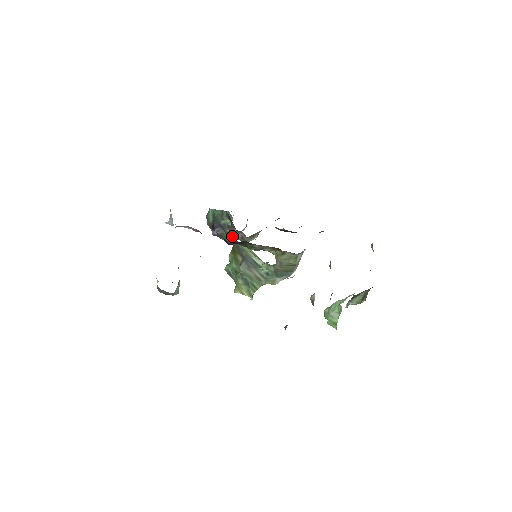
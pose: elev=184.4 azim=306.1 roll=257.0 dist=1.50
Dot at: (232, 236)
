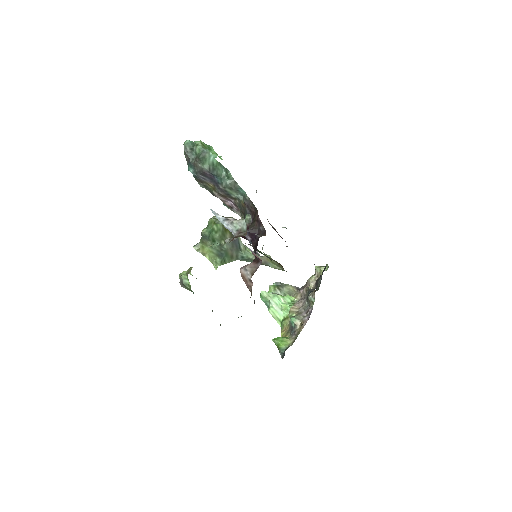
Dot at: (220, 197)
